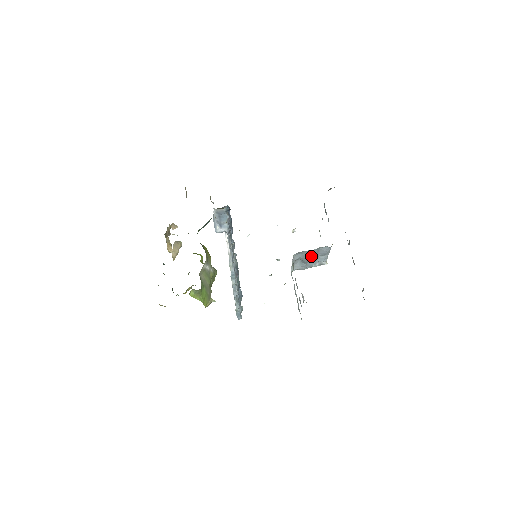
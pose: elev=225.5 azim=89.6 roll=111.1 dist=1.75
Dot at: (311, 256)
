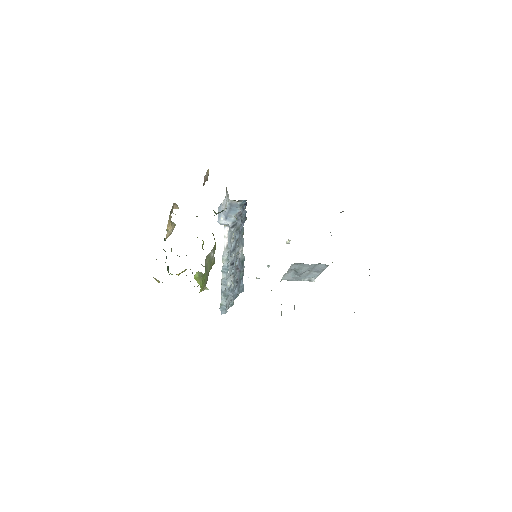
Dot at: (306, 270)
